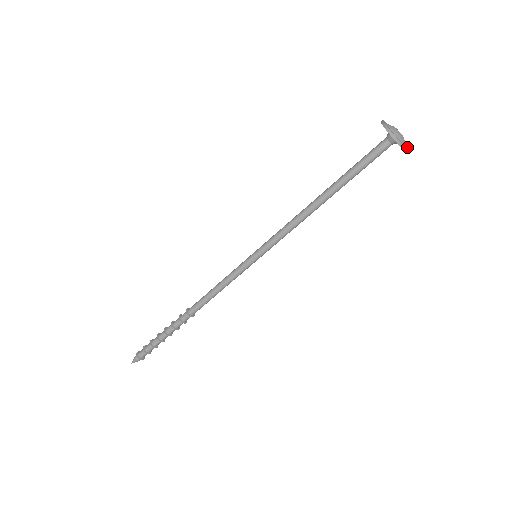
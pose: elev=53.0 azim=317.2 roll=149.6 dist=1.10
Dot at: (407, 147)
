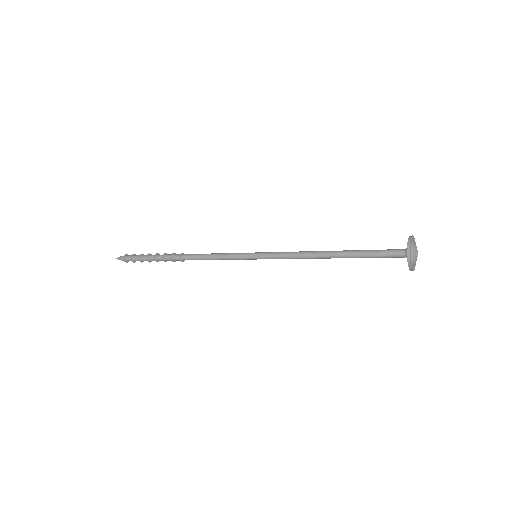
Dot at: occluded
